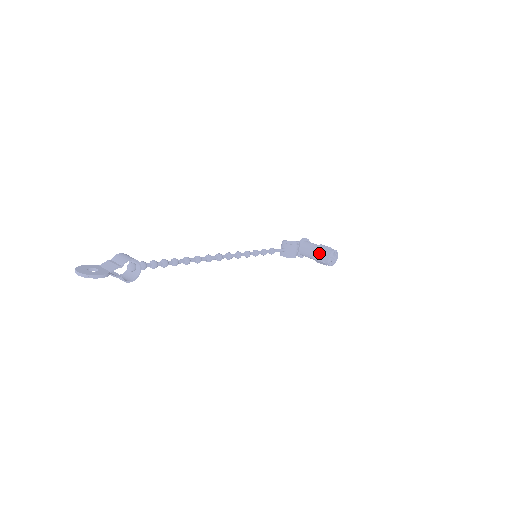
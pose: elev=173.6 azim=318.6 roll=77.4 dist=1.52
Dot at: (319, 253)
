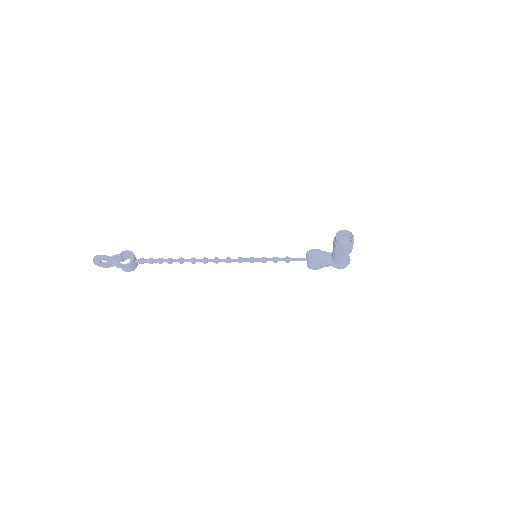
Dot at: (333, 242)
